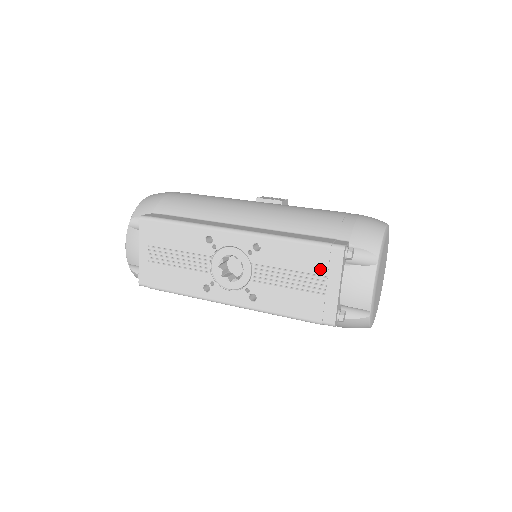
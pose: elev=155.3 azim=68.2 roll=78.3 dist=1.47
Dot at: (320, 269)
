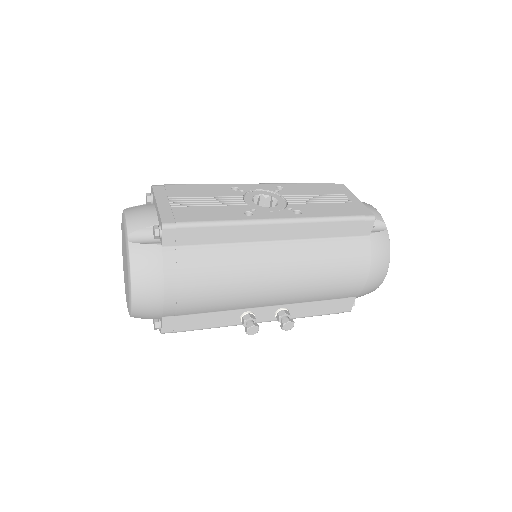
Dot at: (337, 192)
